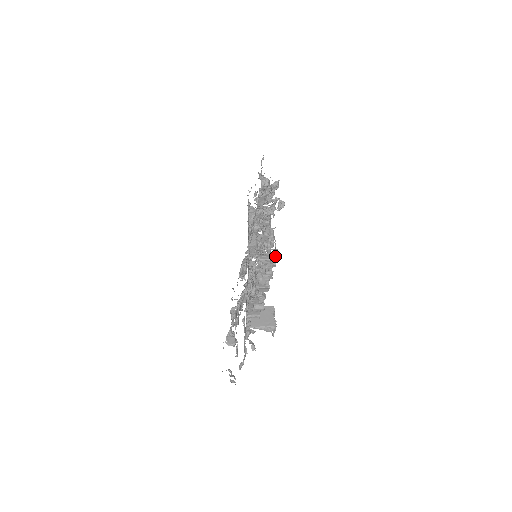
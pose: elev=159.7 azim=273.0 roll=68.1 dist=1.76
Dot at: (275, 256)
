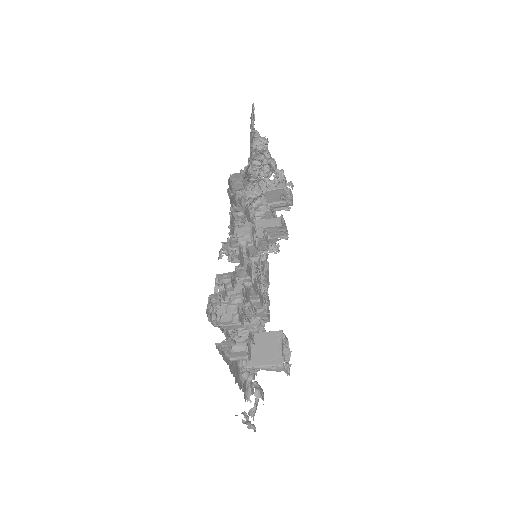
Dot at: (245, 272)
